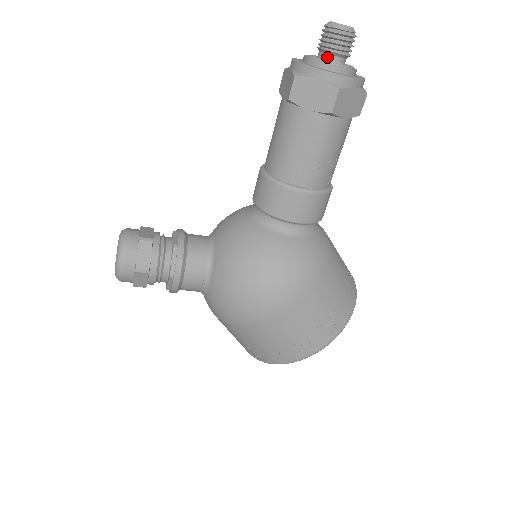
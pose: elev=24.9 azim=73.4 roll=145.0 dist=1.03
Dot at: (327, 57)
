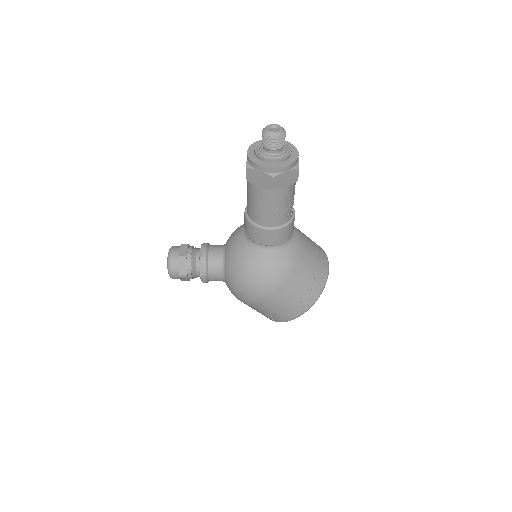
Dot at: (267, 151)
